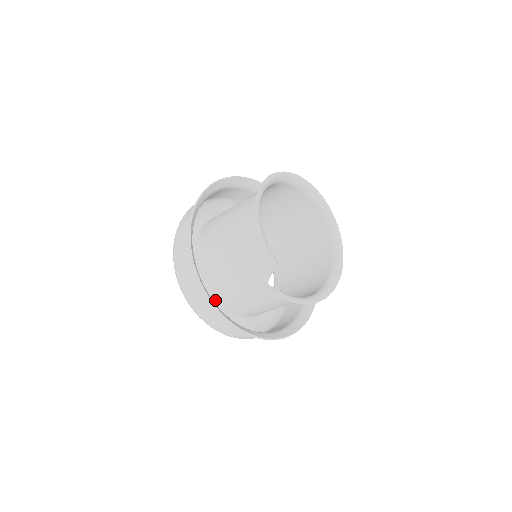
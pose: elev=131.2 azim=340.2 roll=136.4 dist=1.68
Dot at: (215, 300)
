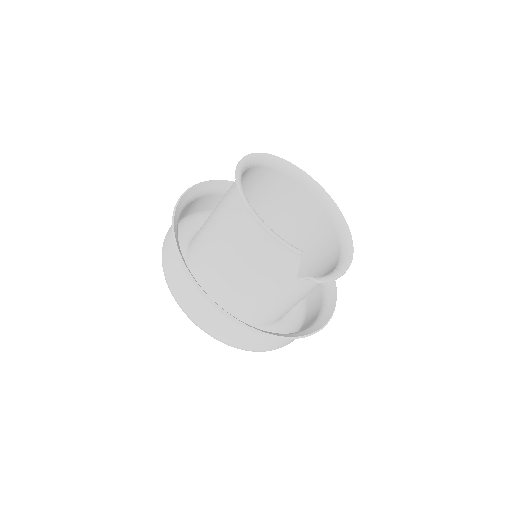
Dot at: occluded
